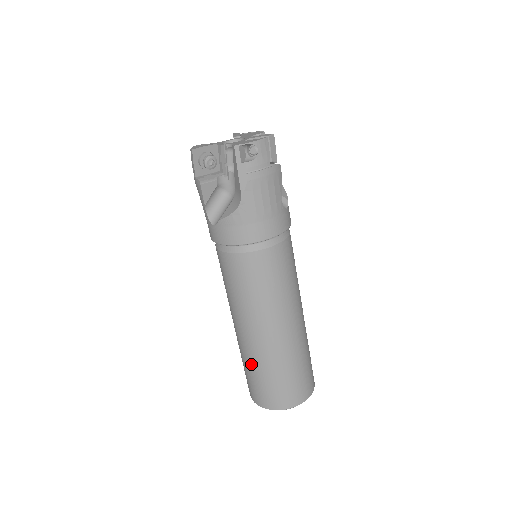
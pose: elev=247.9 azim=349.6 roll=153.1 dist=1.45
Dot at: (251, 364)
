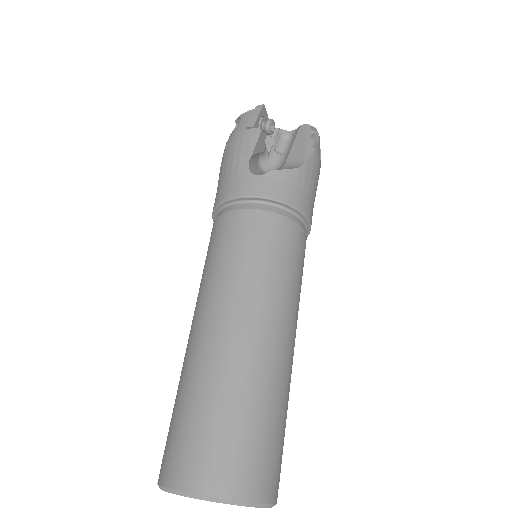
Dot at: (230, 390)
